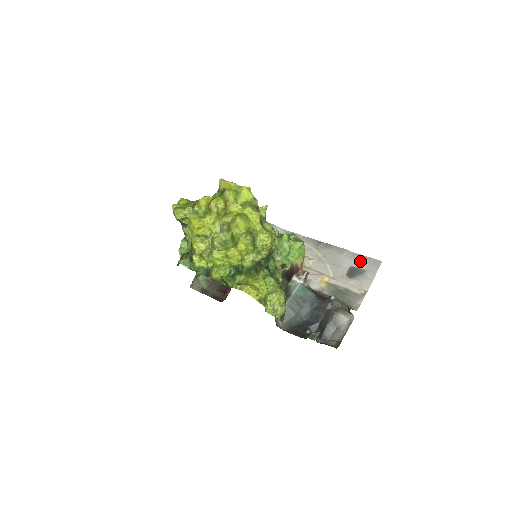
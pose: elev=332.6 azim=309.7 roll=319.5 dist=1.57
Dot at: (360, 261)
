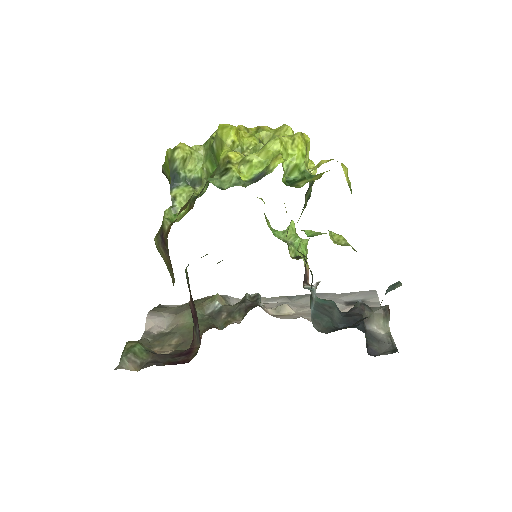
Dot at: (352, 296)
